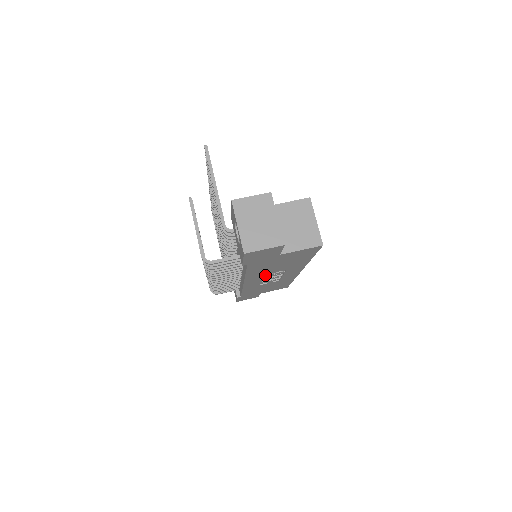
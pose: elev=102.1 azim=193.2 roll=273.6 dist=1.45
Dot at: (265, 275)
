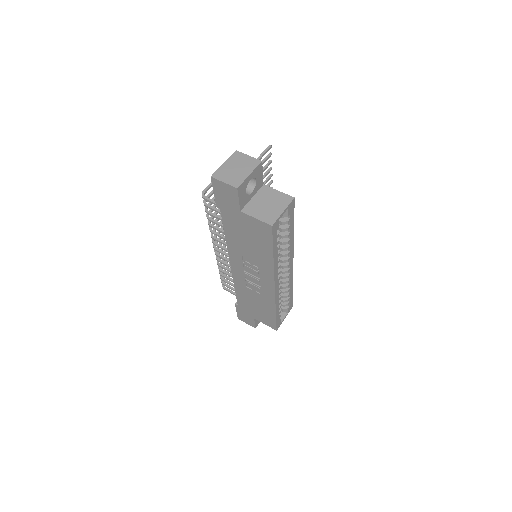
Dot at: (244, 261)
